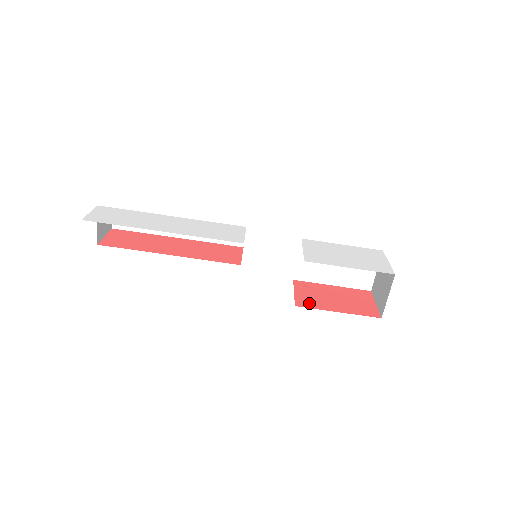
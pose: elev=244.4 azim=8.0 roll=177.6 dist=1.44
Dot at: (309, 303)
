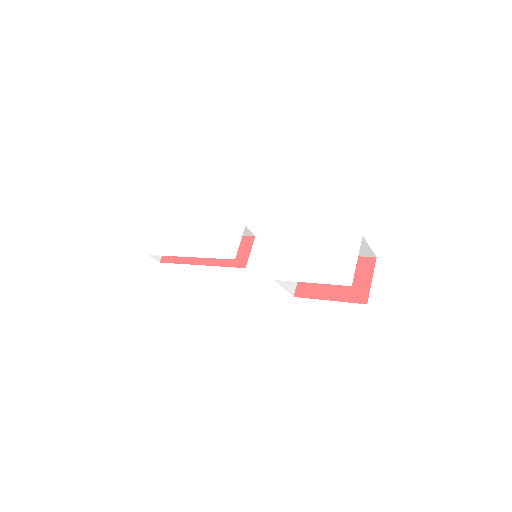
Dot at: (307, 290)
